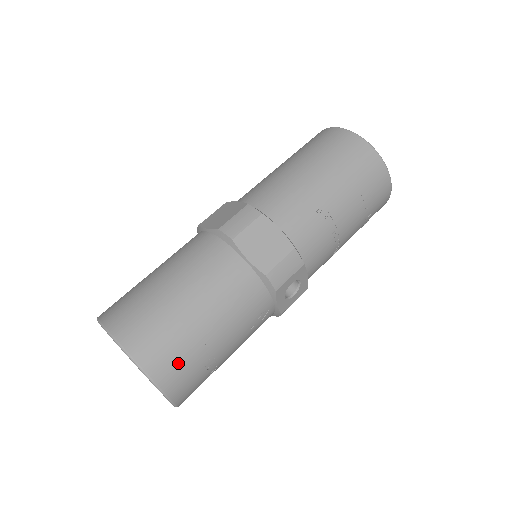
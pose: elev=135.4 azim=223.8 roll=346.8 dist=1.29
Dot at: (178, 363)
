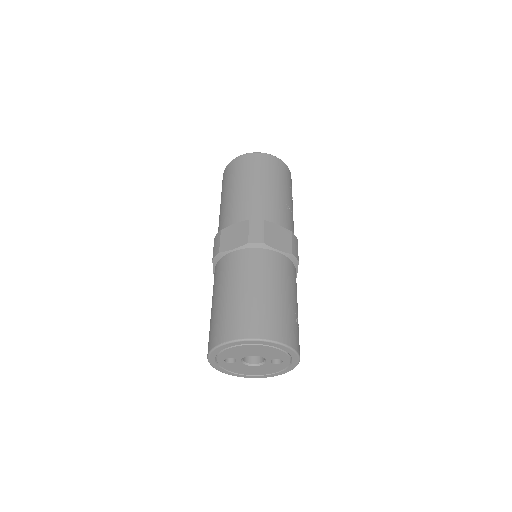
Dot at: (294, 331)
